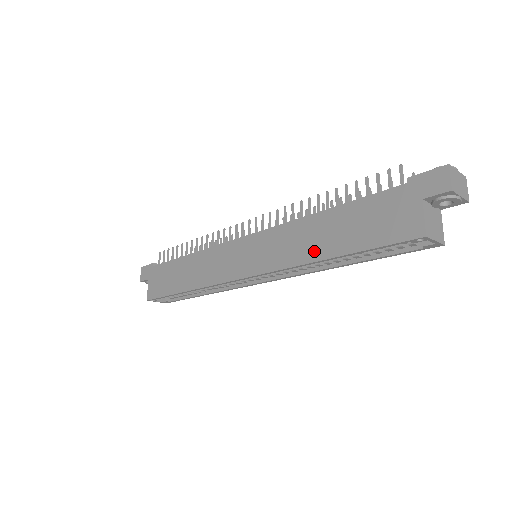
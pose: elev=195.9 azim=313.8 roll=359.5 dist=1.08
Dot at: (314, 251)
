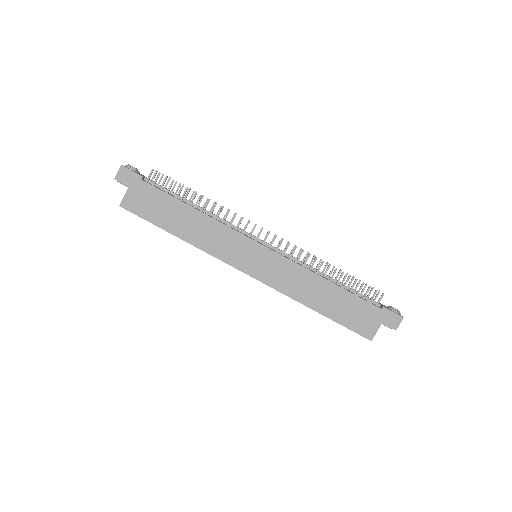
Dot at: (309, 300)
